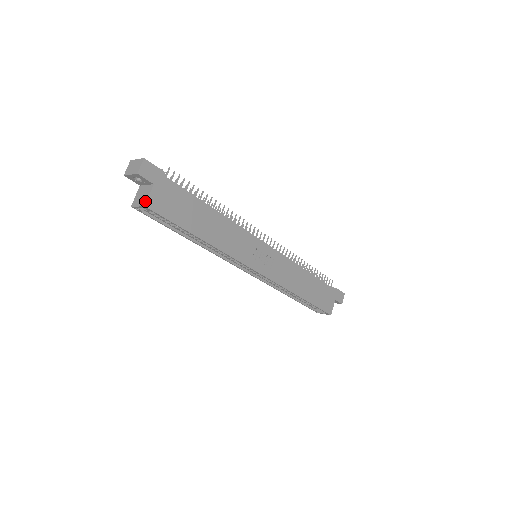
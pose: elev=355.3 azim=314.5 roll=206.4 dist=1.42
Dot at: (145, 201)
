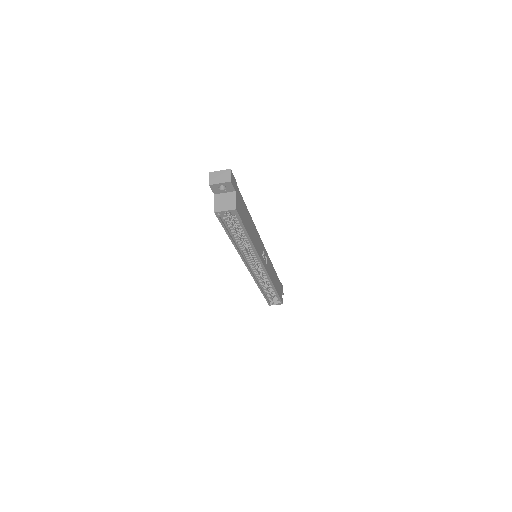
Dot at: (234, 205)
